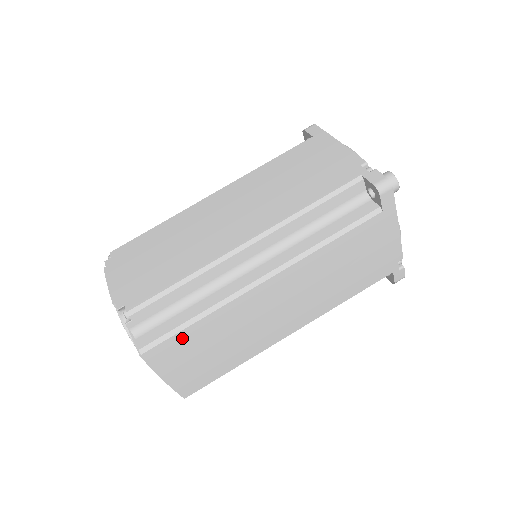
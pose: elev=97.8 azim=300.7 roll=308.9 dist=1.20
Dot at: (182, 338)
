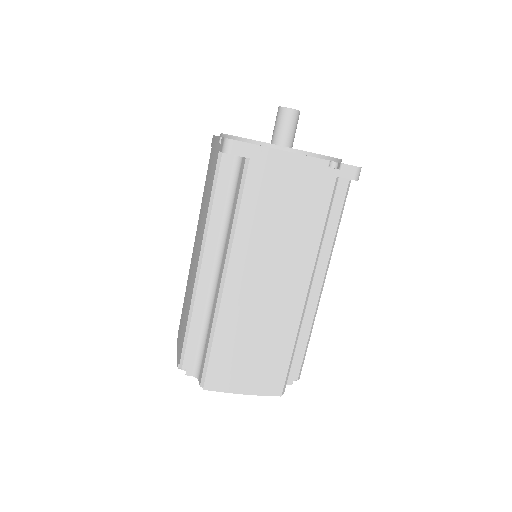
Dot at: (217, 359)
